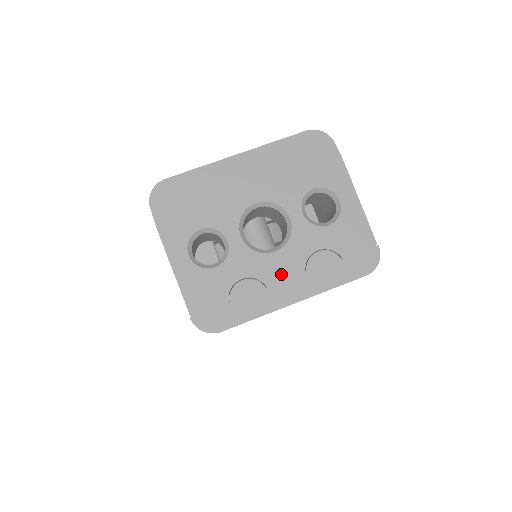
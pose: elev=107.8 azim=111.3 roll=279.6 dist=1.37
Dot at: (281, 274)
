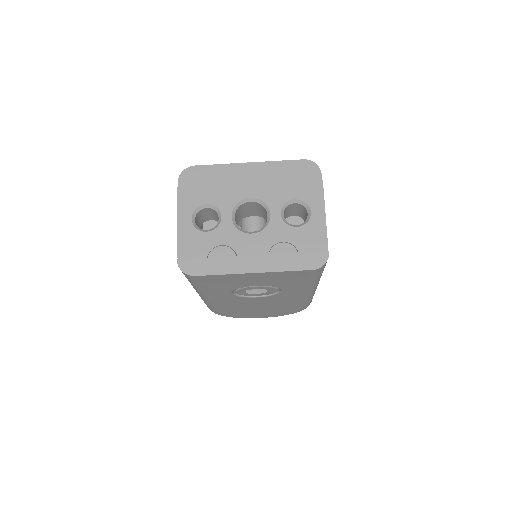
Dot at: (250, 250)
